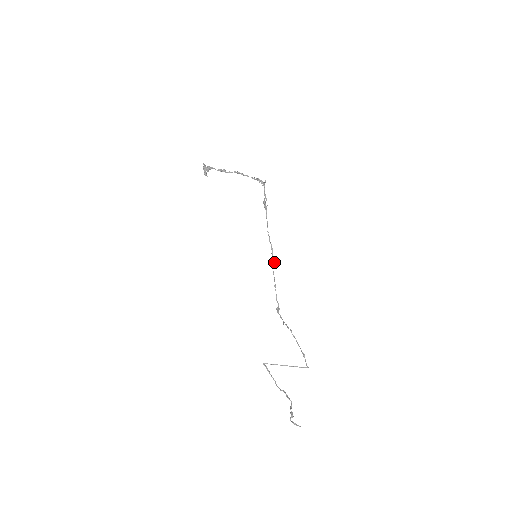
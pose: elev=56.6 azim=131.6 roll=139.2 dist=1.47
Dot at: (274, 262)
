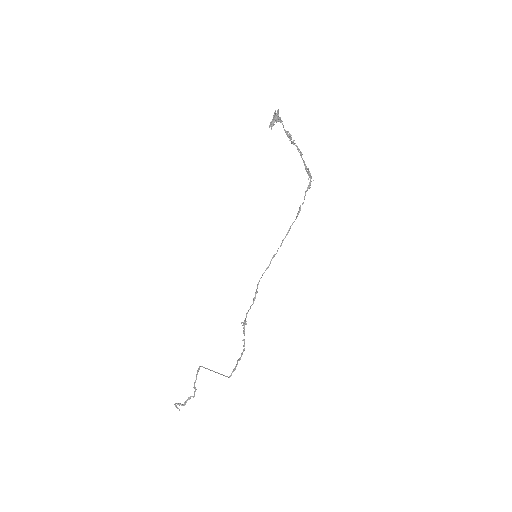
Dot at: occluded
